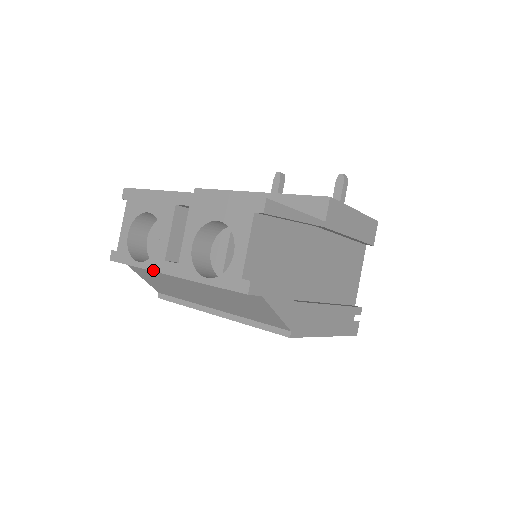
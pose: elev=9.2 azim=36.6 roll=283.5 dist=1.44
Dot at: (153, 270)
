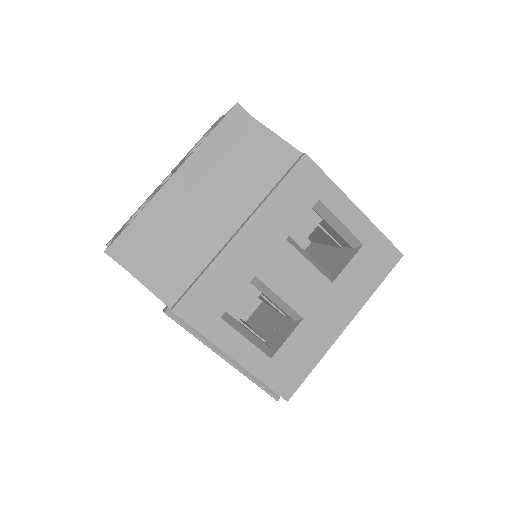
Dot at: (156, 193)
